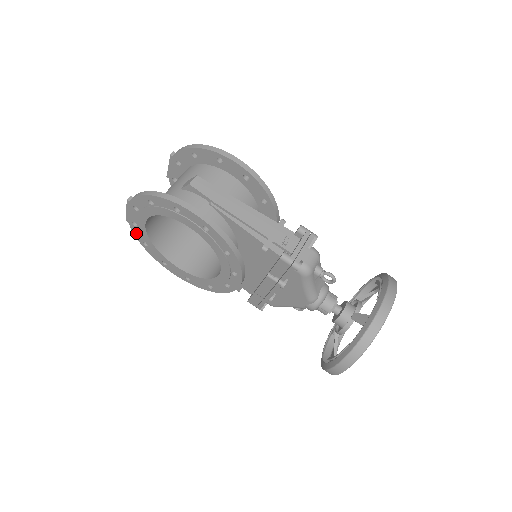
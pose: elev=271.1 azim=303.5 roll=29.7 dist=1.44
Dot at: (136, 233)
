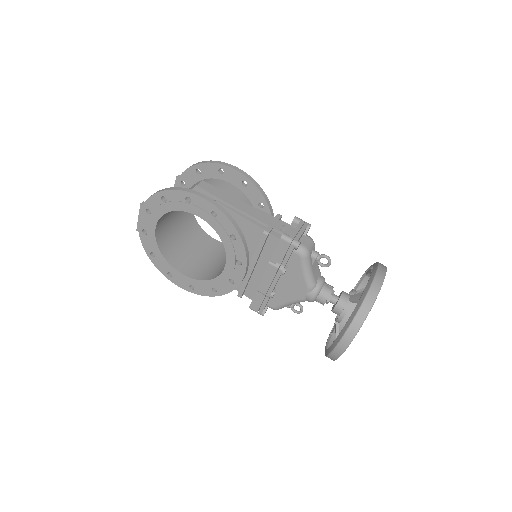
Dot at: (145, 244)
